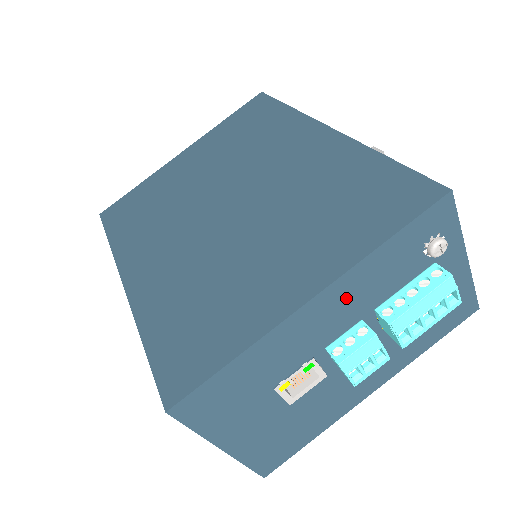
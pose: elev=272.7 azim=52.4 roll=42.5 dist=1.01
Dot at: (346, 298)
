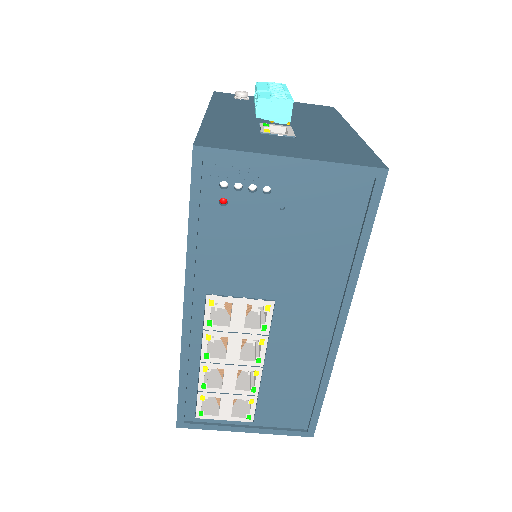
Dot at: (229, 110)
